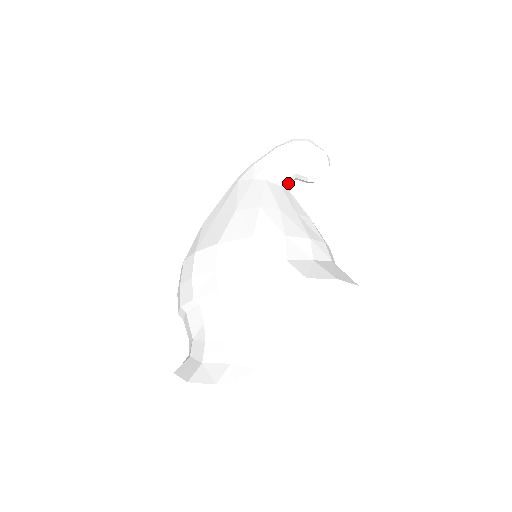
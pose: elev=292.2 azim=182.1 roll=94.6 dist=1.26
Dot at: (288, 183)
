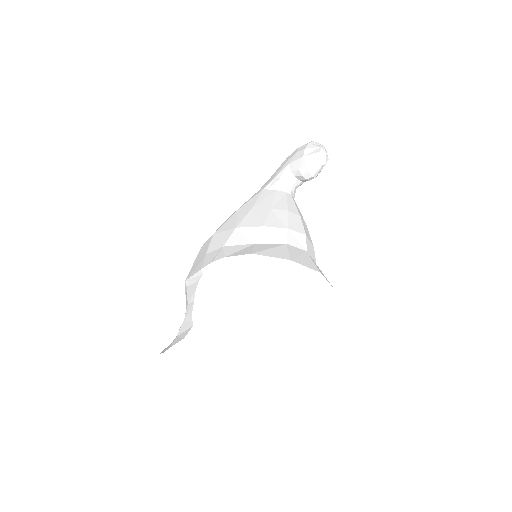
Dot at: (289, 186)
